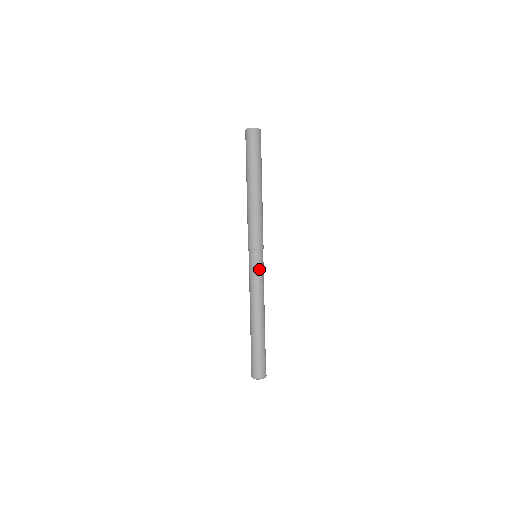
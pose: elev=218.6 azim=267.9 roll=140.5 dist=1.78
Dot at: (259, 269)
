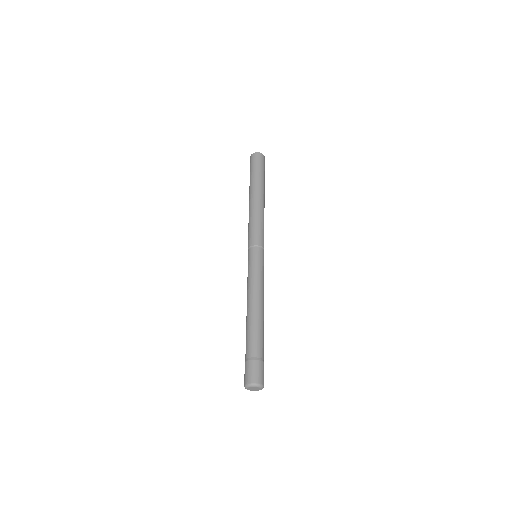
Dot at: (261, 265)
